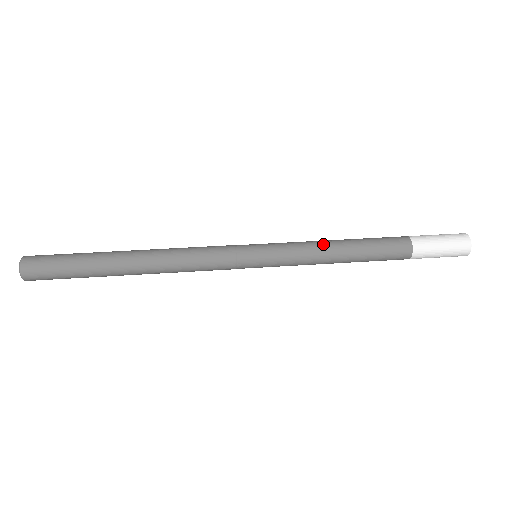
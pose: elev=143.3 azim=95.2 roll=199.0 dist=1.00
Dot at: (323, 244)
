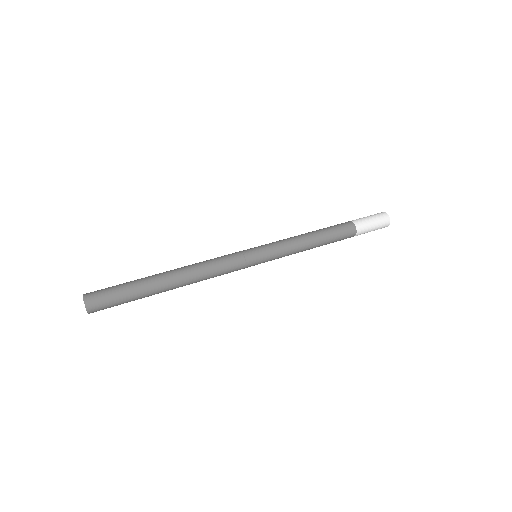
Dot at: (300, 239)
